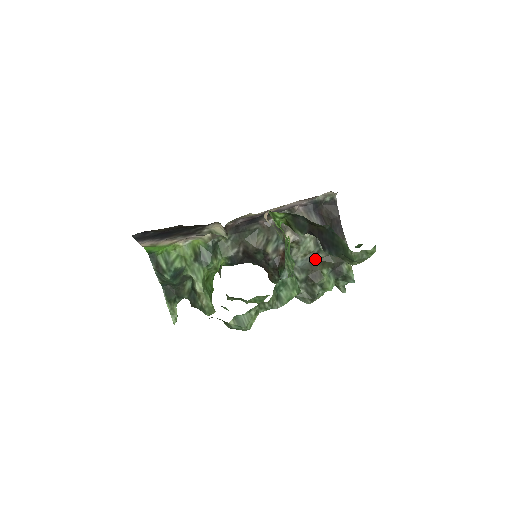
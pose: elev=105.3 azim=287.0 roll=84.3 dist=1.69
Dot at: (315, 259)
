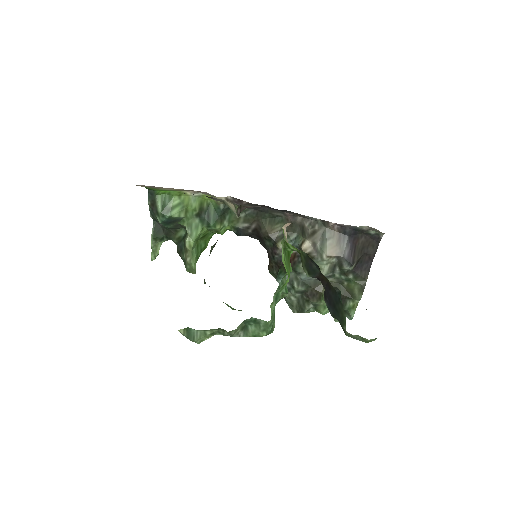
Dot at: occluded
